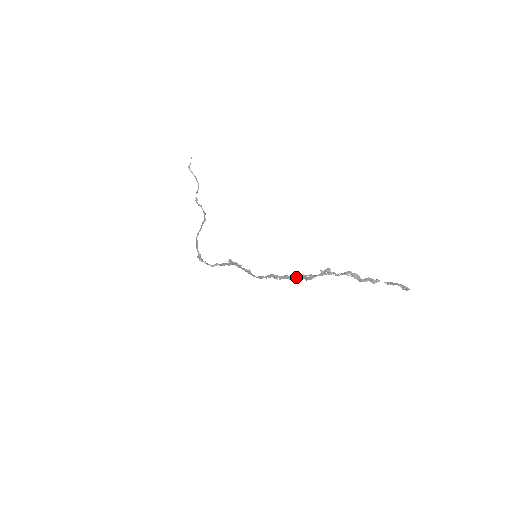
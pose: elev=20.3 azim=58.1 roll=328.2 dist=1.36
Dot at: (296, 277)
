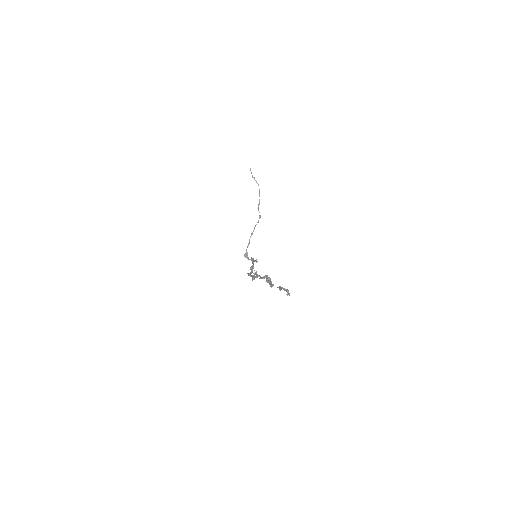
Dot at: occluded
